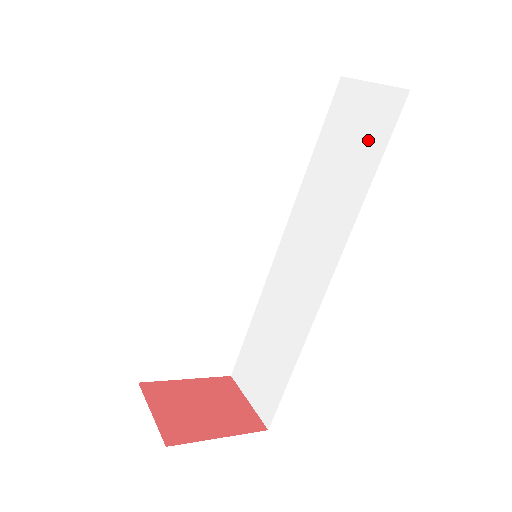
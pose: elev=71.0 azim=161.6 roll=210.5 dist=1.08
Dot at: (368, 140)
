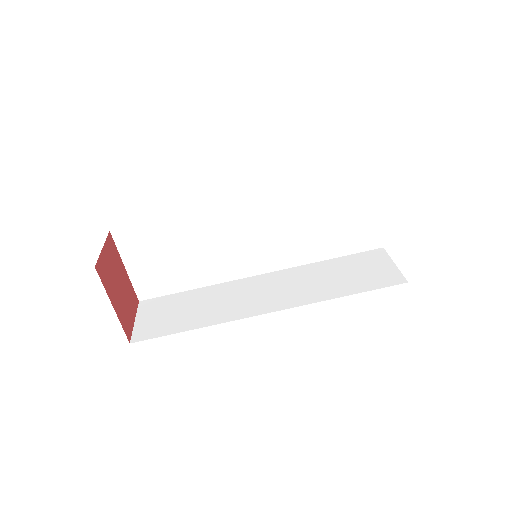
Dot at: (365, 280)
